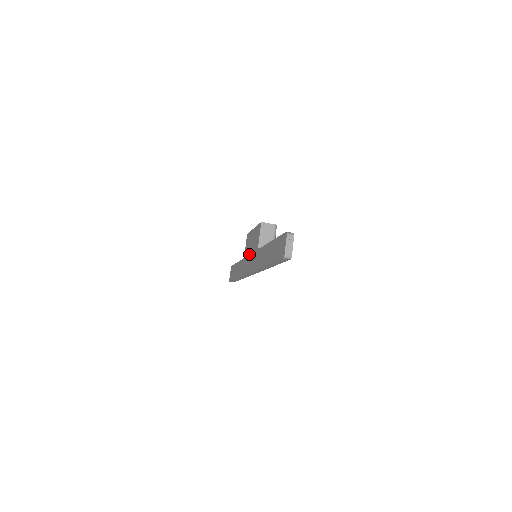
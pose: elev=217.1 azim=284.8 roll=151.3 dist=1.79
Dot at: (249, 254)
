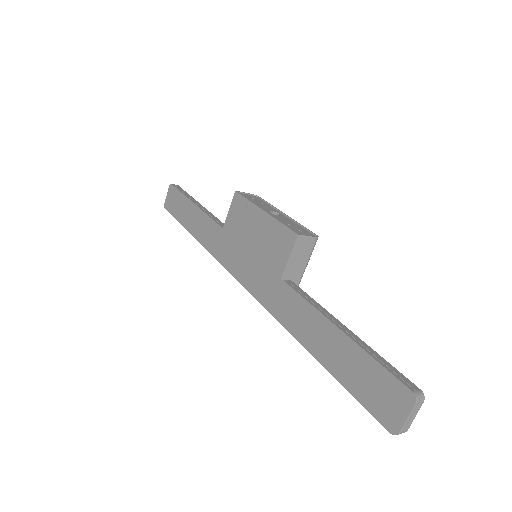
Dot at: (241, 244)
